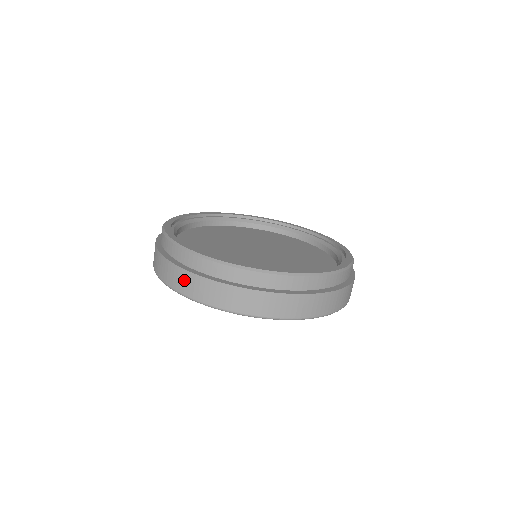
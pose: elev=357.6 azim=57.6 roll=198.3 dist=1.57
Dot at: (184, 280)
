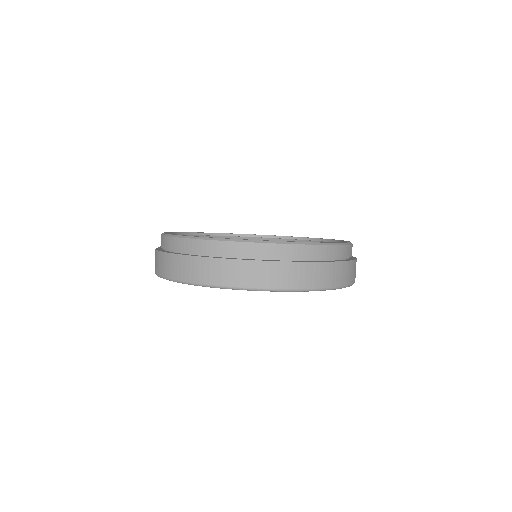
Dot at: (156, 259)
